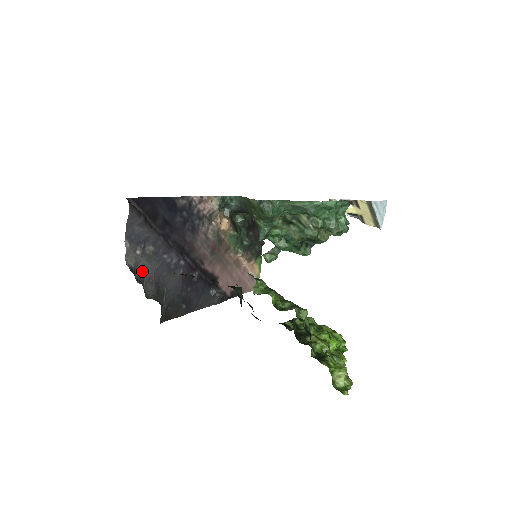
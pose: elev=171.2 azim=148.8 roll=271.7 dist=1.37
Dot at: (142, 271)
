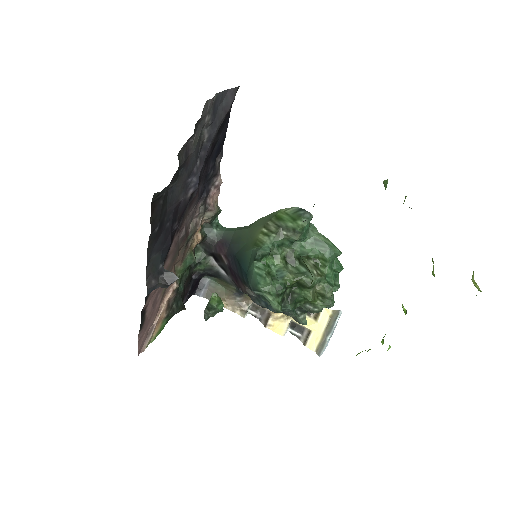
Dot at: (195, 133)
